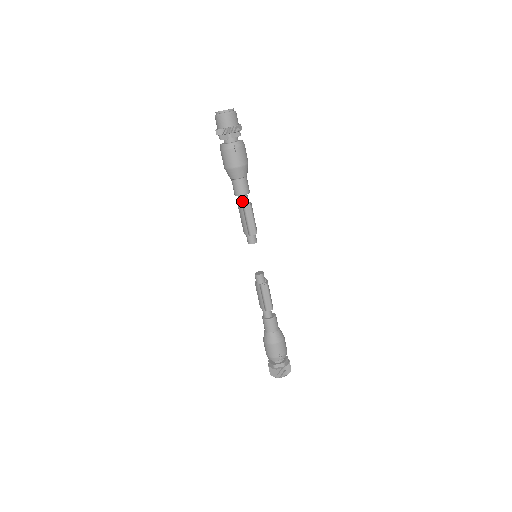
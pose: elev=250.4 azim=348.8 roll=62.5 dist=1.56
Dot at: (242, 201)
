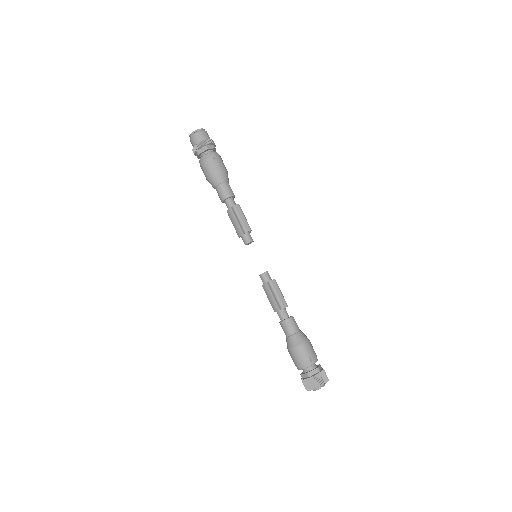
Dot at: (230, 204)
